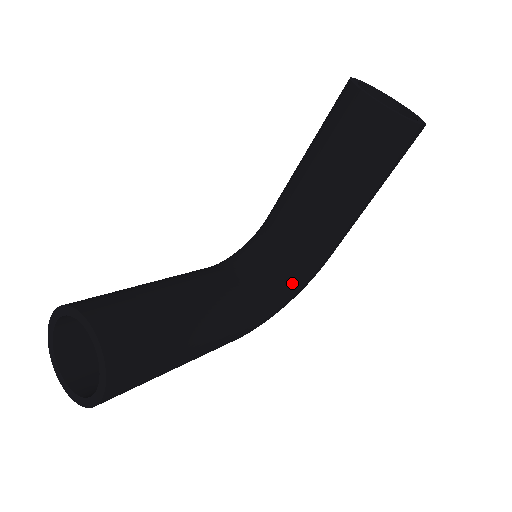
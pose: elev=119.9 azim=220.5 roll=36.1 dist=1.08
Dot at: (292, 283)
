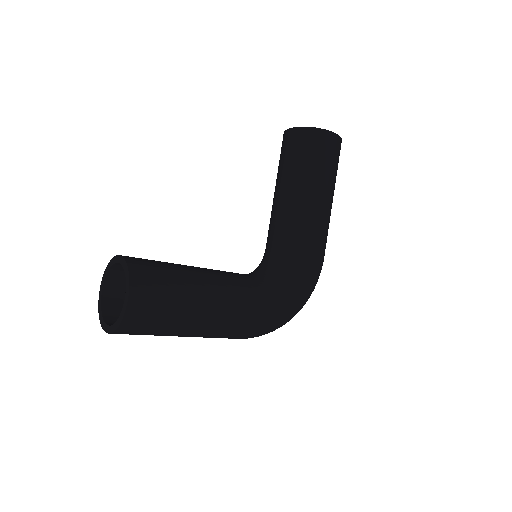
Dot at: (293, 274)
